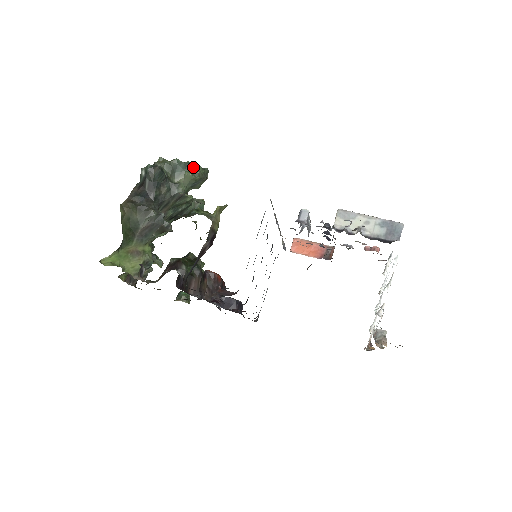
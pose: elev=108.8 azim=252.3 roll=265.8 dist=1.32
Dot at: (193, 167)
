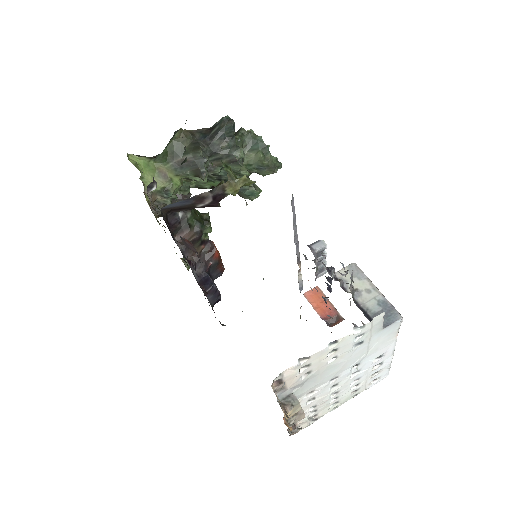
Dot at: (269, 152)
